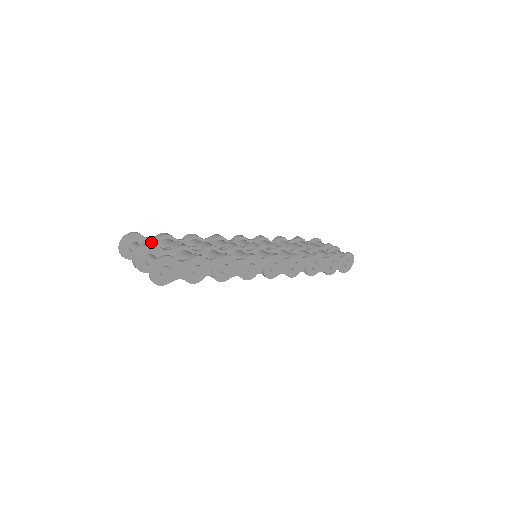
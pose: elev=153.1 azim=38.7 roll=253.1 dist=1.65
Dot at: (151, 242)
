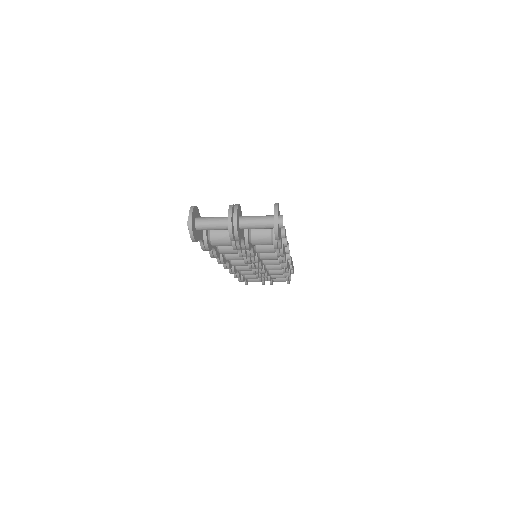
Dot at: occluded
